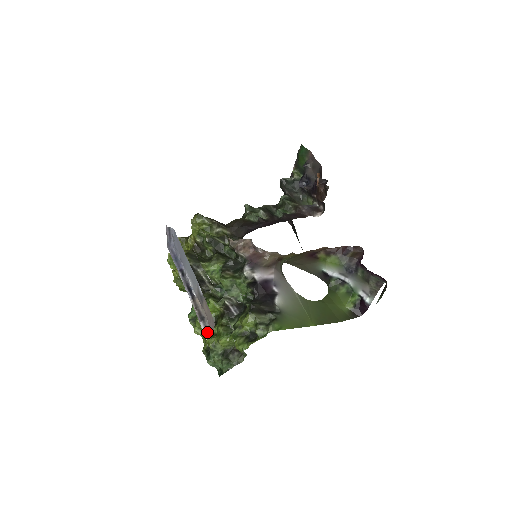
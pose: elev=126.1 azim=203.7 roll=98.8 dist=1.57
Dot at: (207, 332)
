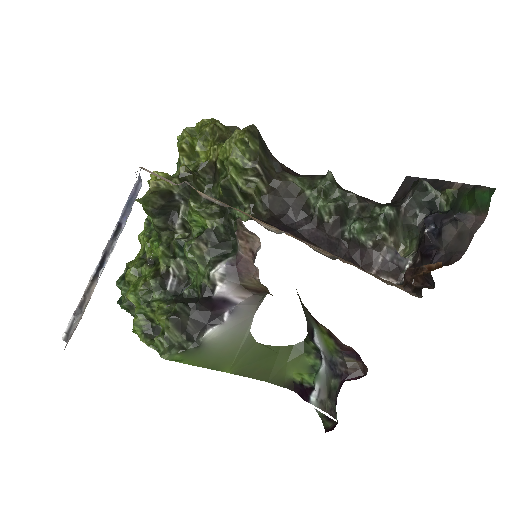
Dot at: (67, 333)
